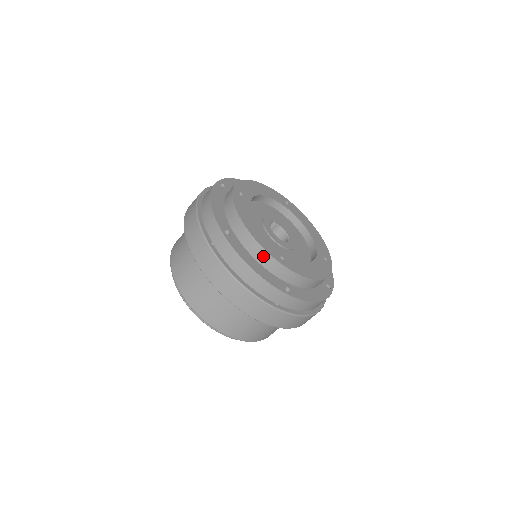
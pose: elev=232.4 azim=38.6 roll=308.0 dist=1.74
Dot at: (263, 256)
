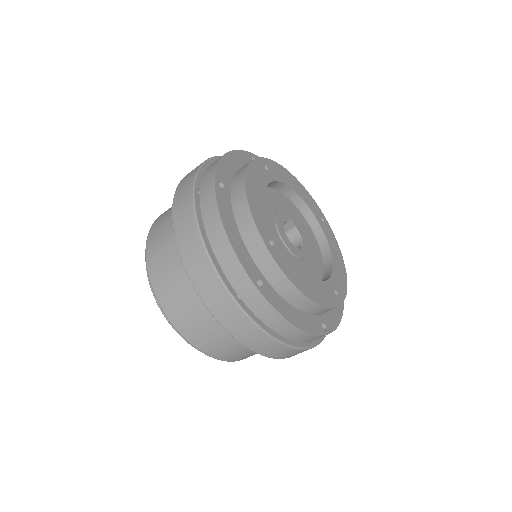
Dot at: (248, 227)
